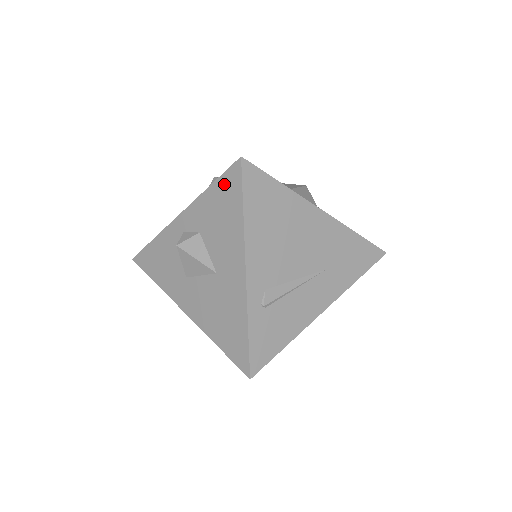
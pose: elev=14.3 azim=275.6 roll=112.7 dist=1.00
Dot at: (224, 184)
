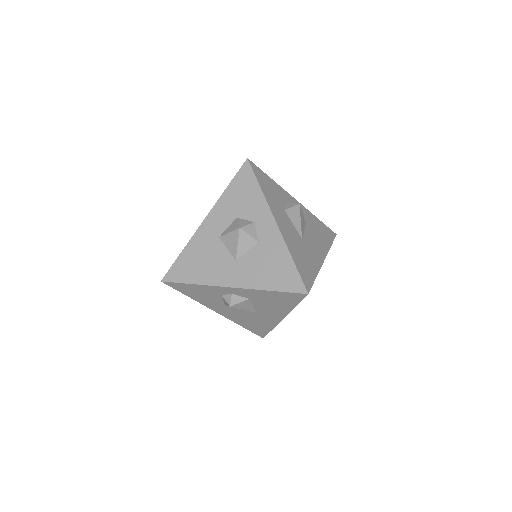
Dot at: (285, 295)
